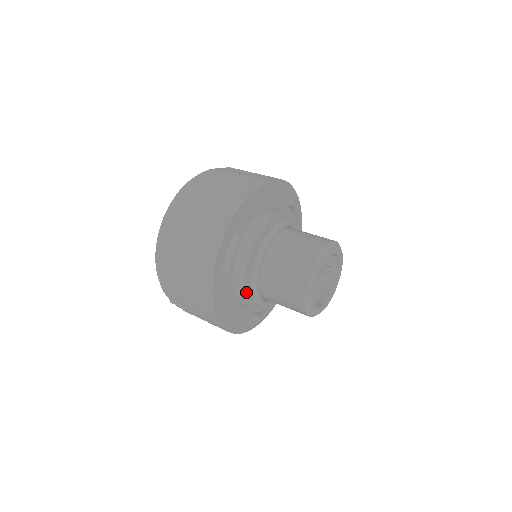
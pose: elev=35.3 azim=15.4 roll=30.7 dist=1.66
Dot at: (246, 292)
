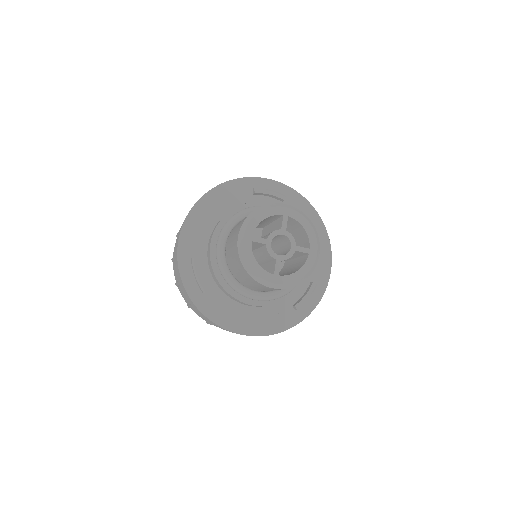
Dot at: (238, 297)
